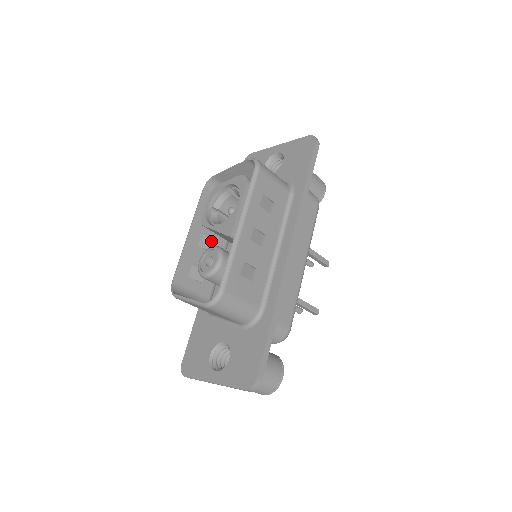
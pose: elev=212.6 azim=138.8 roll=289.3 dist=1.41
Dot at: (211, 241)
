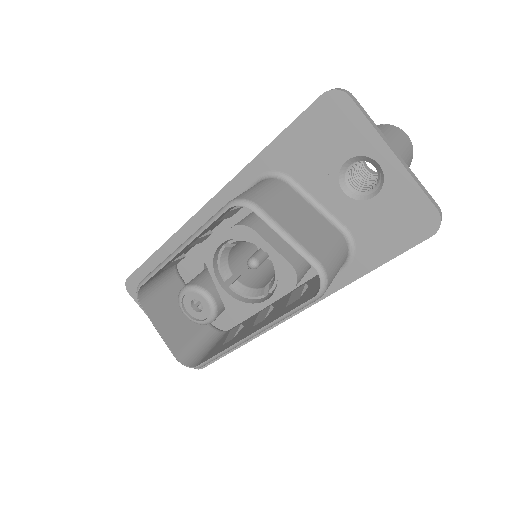
Dot at: (207, 236)
